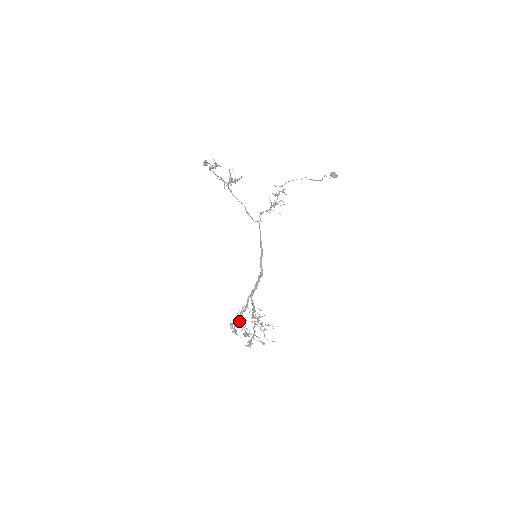
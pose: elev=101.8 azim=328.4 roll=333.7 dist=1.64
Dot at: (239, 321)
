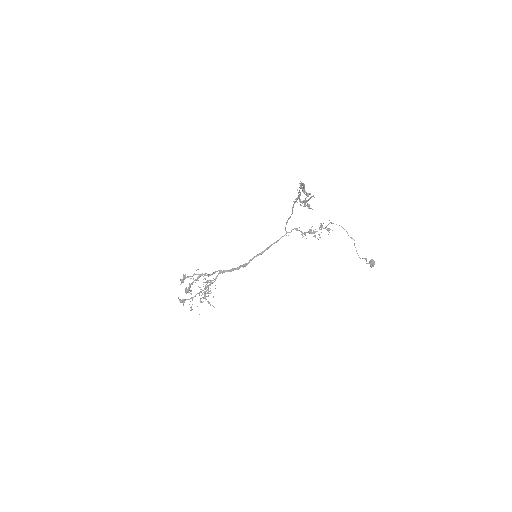
Dot at: occluded
